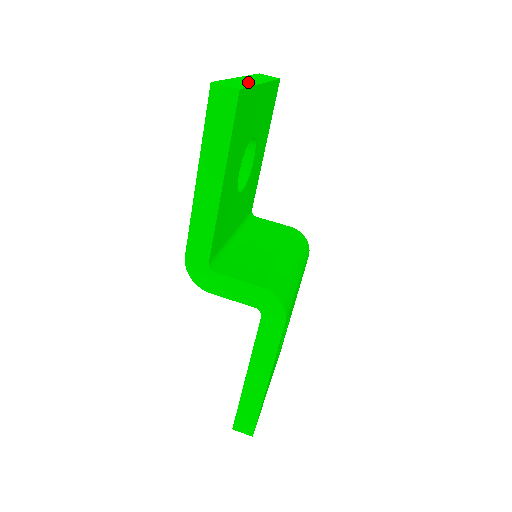
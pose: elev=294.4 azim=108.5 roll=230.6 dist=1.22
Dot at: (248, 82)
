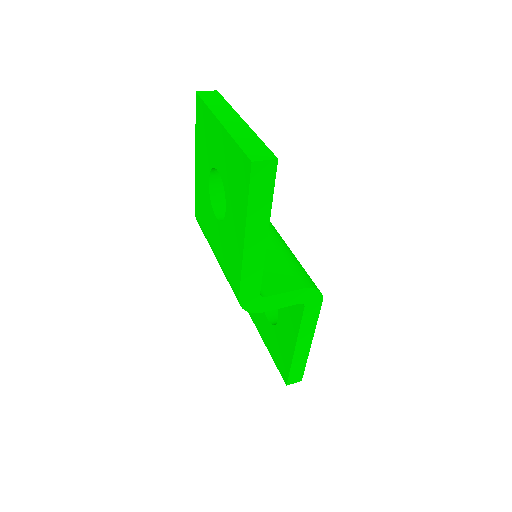
Dot at: (244, 131)
